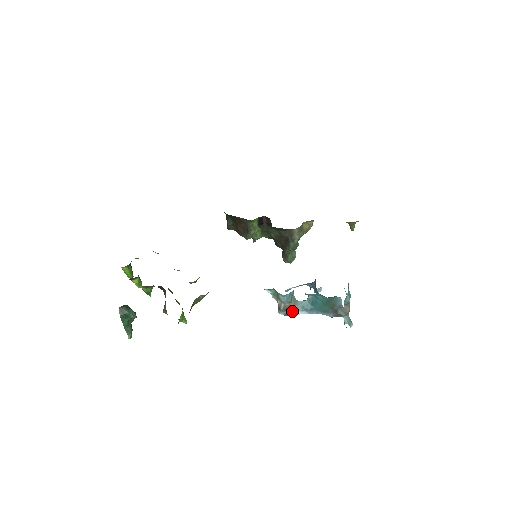
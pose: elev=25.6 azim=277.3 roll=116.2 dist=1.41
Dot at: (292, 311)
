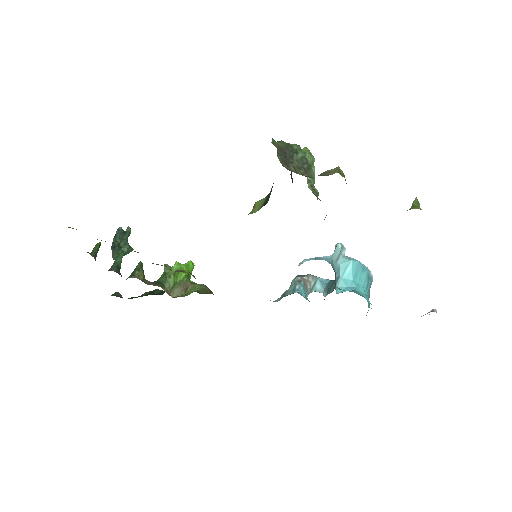
Dot at: occluded
